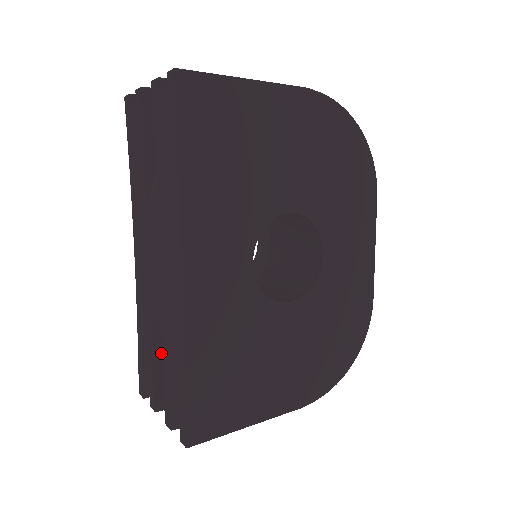
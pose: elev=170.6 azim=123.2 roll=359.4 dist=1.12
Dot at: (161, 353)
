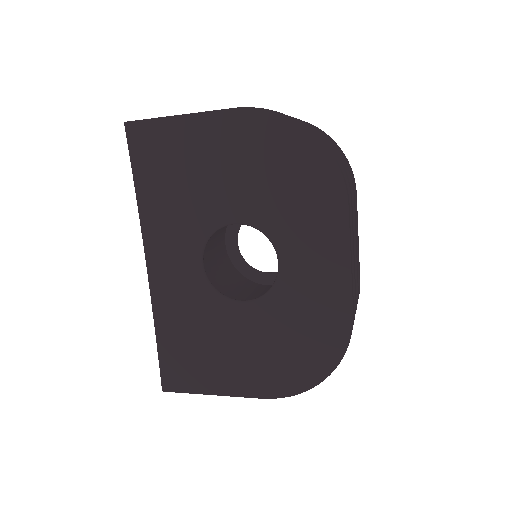
Dot at: occluded
